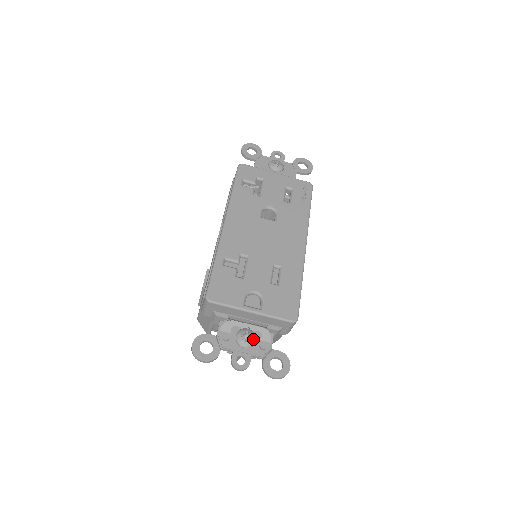
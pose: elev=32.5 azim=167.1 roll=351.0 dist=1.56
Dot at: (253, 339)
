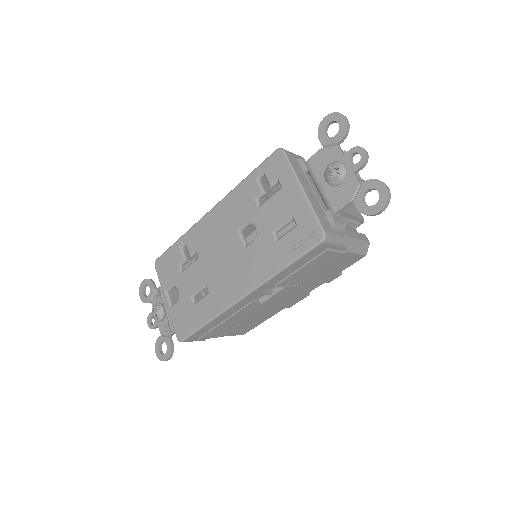
Dot at: (158, 318)
